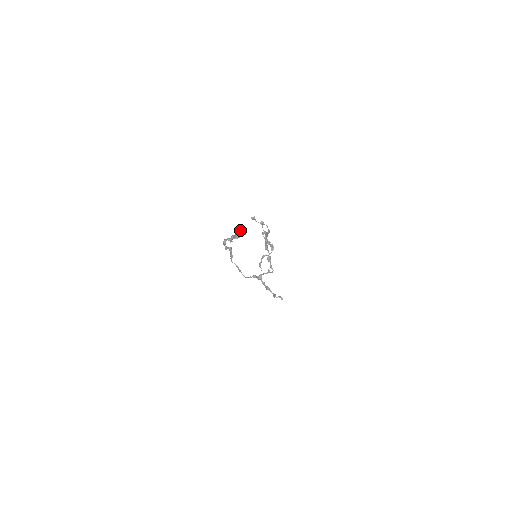
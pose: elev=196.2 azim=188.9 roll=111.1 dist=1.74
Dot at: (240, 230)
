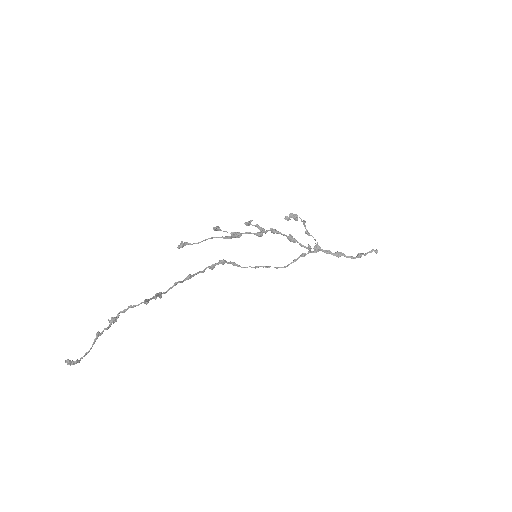
Dot at: (108, 320)
